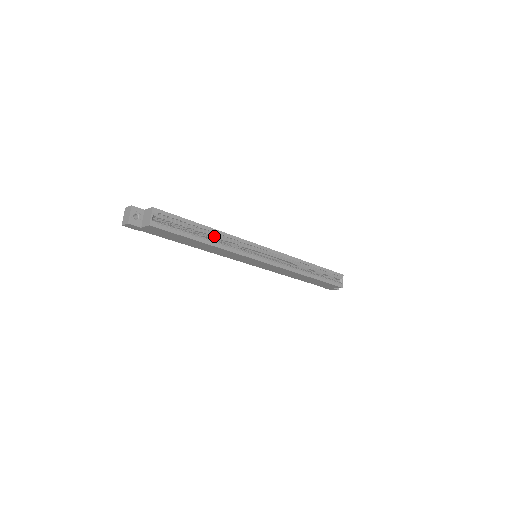
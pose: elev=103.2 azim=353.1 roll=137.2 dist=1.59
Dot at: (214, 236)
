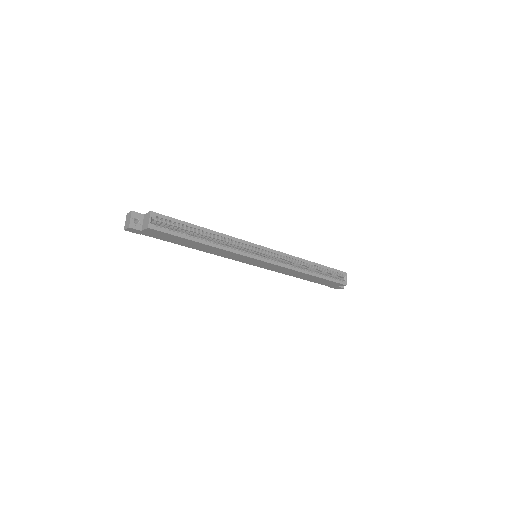
Dot at: (212, 237)
